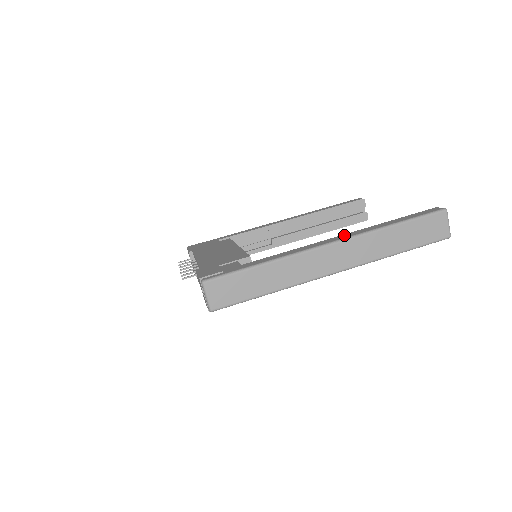
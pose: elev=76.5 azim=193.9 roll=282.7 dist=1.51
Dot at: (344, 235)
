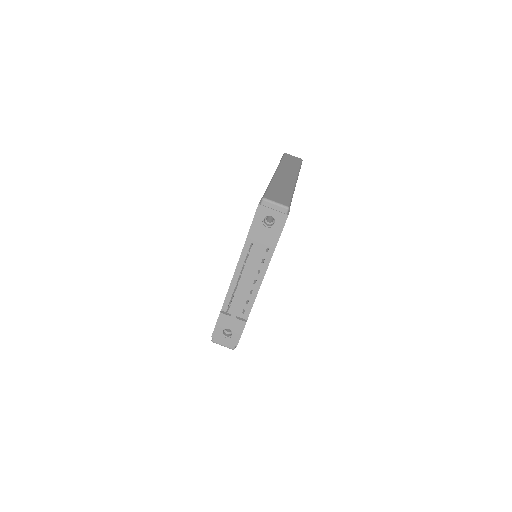
Dot at: occluded
